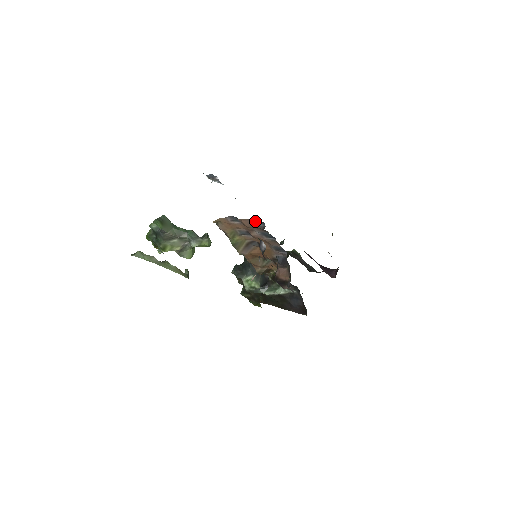
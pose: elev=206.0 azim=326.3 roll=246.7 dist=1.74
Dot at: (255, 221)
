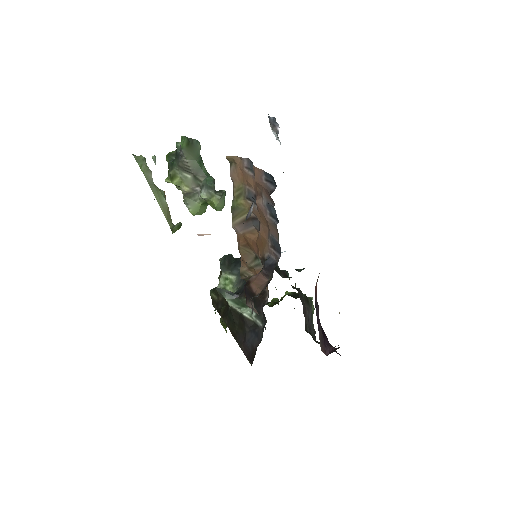
Dot at: (269, 177)
